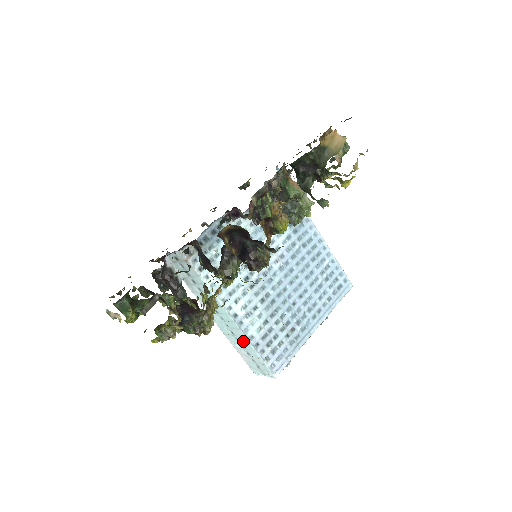
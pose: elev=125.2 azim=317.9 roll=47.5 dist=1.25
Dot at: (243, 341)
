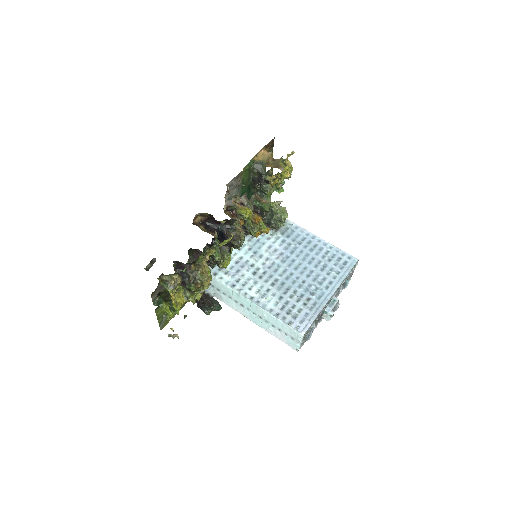
Dot at: (268, 318)
